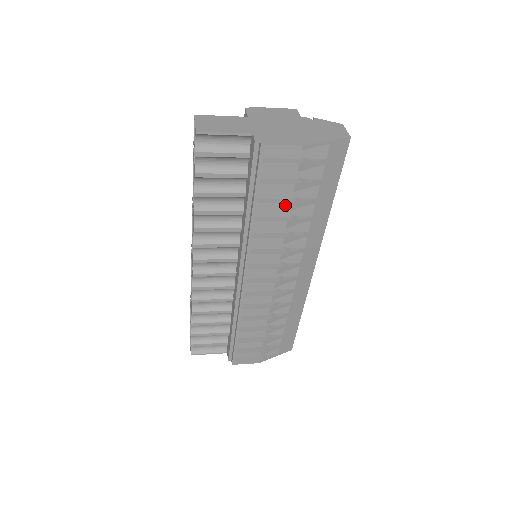
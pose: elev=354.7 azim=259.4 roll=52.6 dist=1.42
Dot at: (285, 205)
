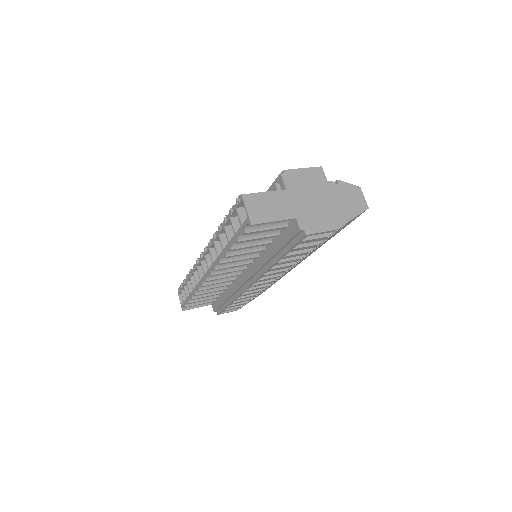
Dot at: (305, 253)
